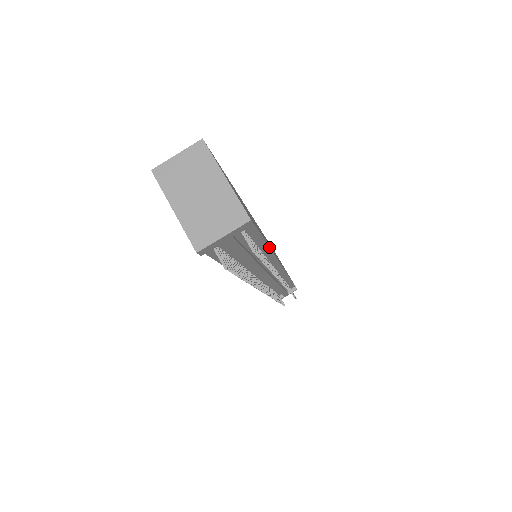
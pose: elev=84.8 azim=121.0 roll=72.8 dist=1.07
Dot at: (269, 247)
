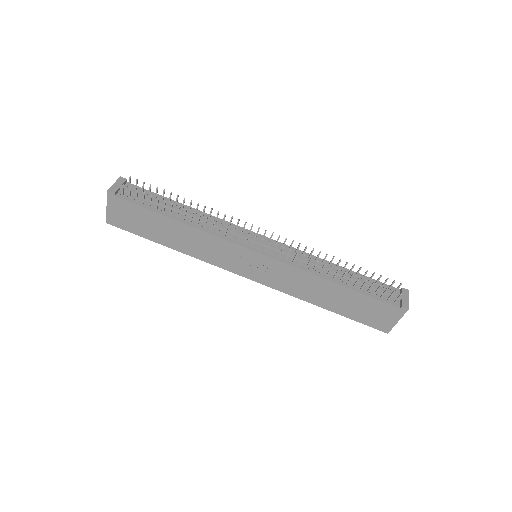
Dot at: (191, 208)
